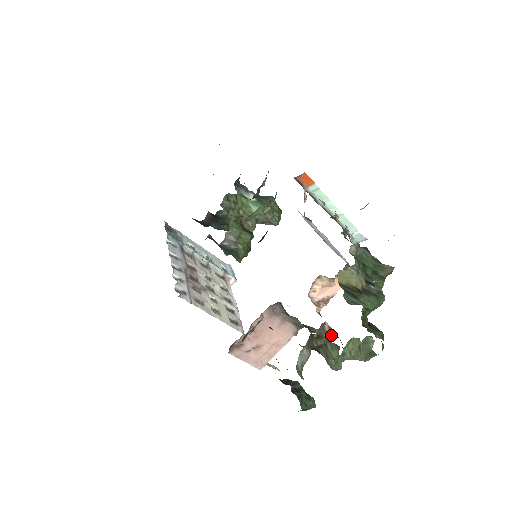
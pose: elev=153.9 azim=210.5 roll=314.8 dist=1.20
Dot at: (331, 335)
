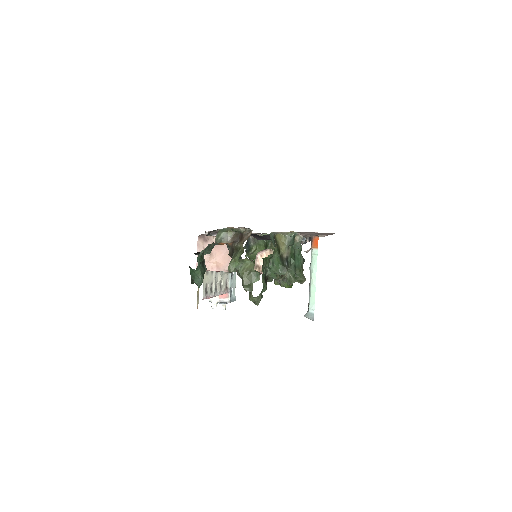
Dot at: (247, 239)
